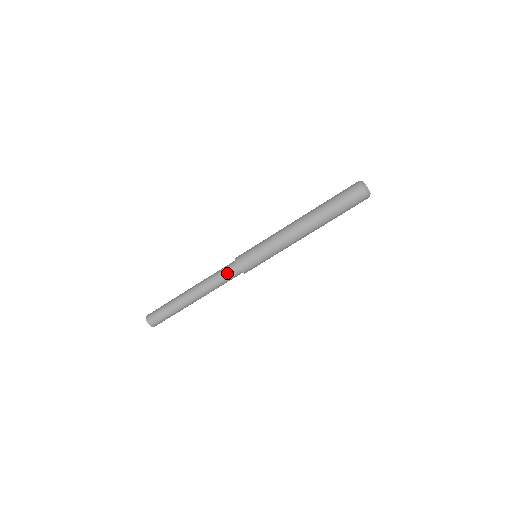
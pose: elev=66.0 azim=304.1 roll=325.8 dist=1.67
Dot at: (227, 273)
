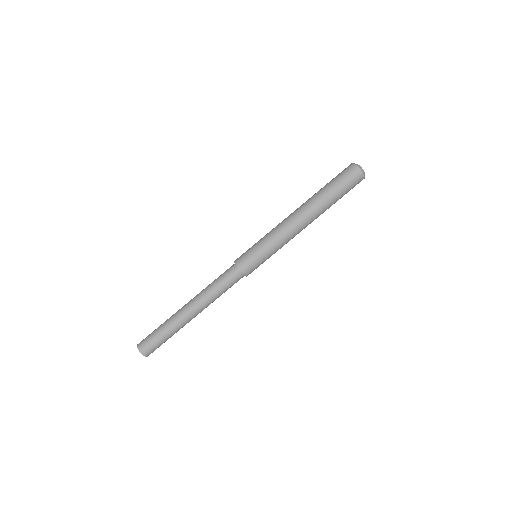
Dot at: (230, 282)
